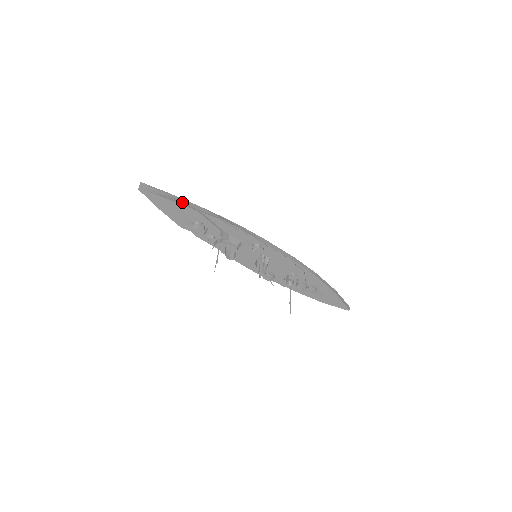
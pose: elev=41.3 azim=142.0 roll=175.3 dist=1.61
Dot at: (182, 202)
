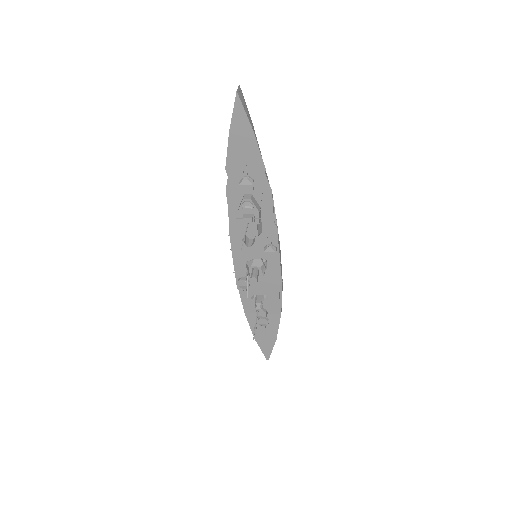
Dot at: (258, 146)
